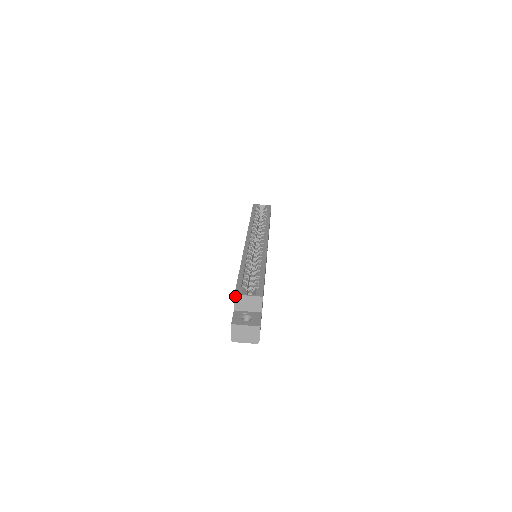
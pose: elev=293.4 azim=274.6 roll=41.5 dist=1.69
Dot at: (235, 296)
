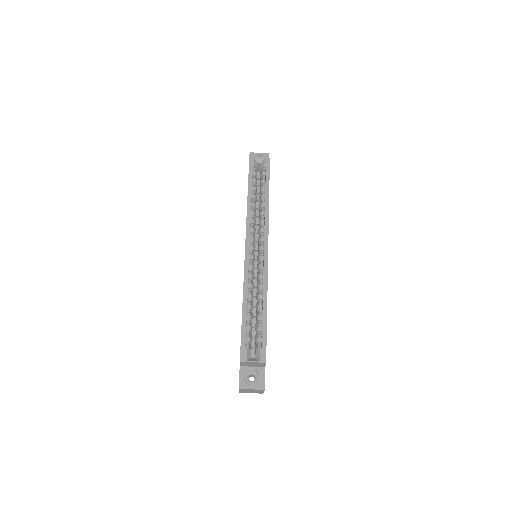
Dot at: (240, 362)
